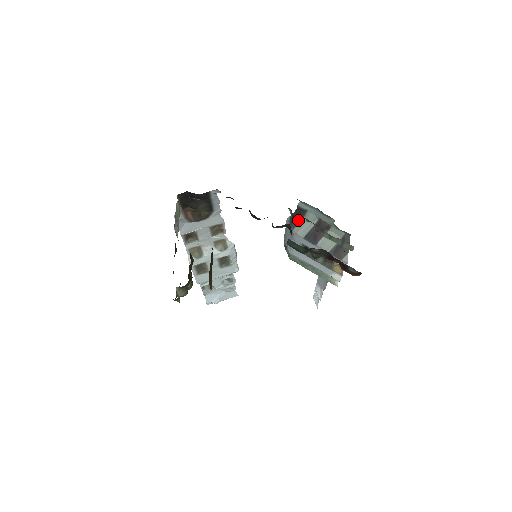
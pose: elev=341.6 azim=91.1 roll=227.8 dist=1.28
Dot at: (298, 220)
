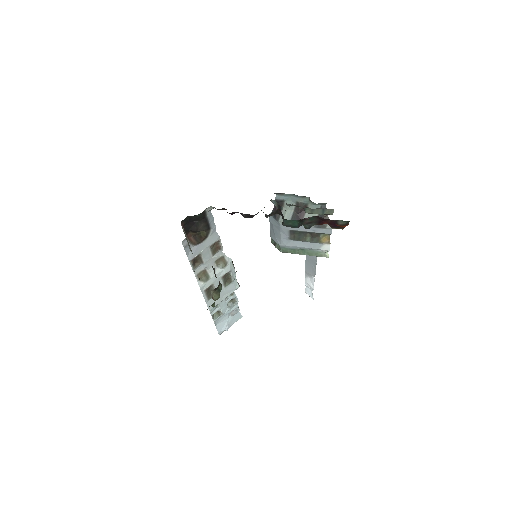
Dot at: occluded
